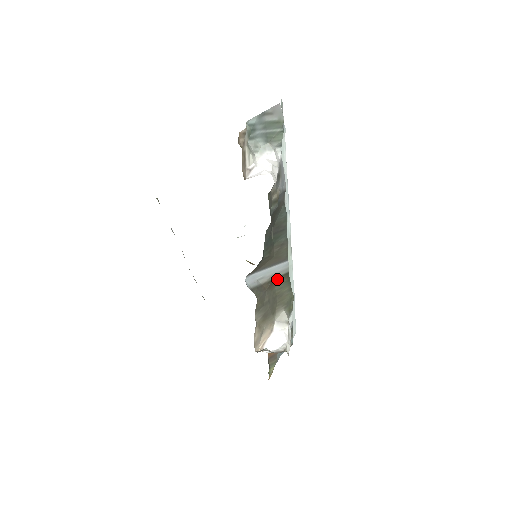
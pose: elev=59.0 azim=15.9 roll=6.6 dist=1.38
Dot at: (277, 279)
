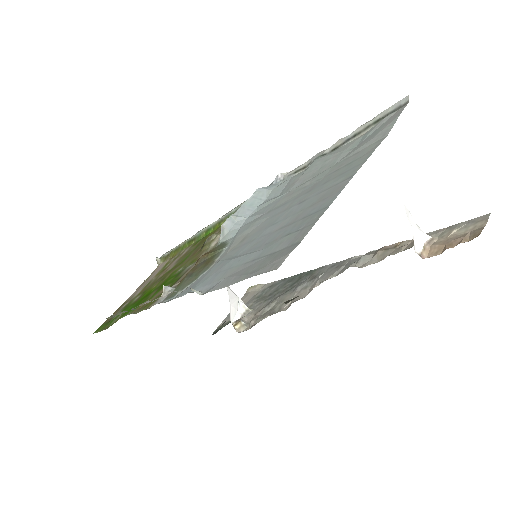
Dot at: occluded
